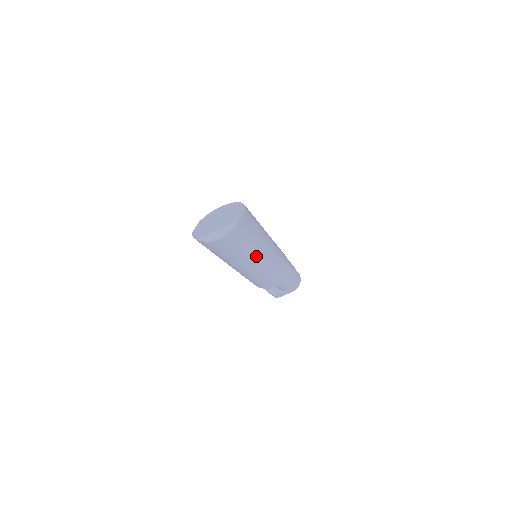
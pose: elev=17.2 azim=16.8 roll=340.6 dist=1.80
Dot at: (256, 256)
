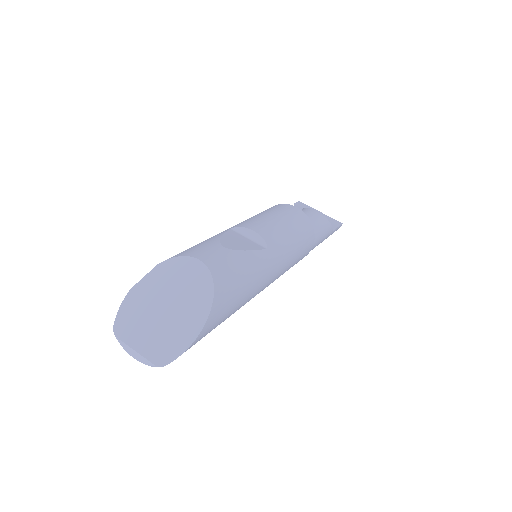
Dot at: occluded
